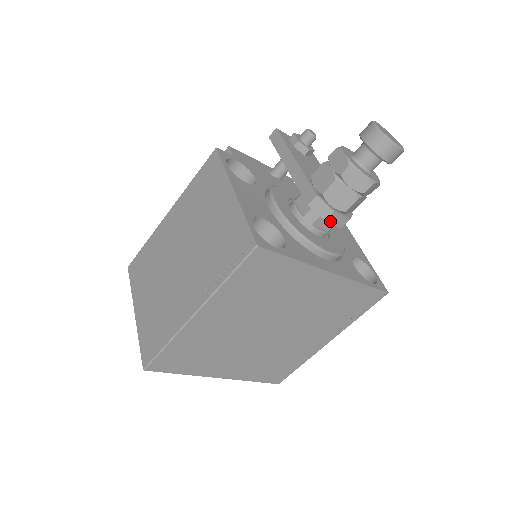
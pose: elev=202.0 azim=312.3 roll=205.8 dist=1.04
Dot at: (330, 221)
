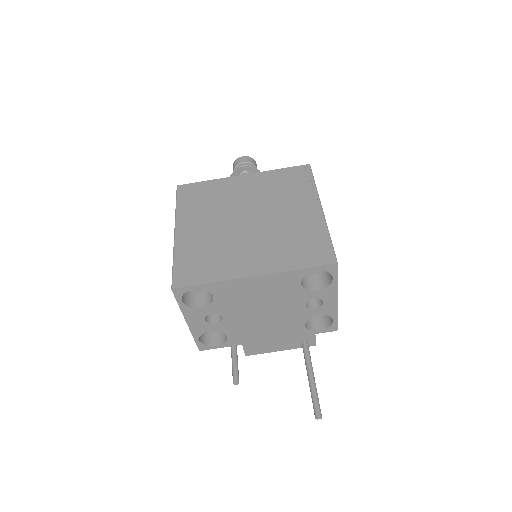
Dot at: occluded
